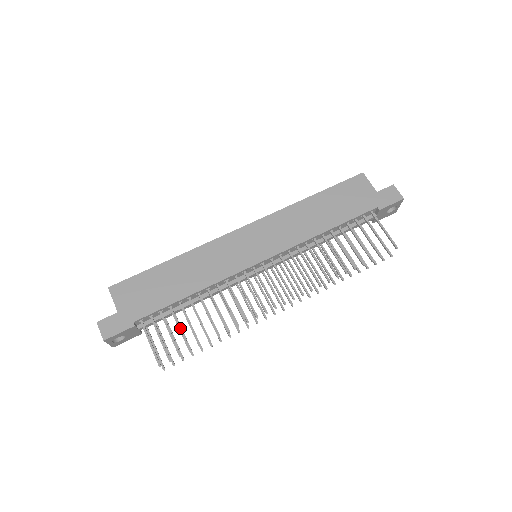
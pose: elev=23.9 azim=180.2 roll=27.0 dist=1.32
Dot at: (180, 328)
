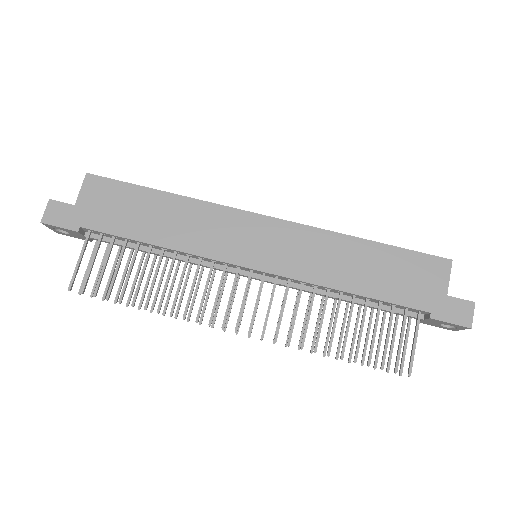
Dot at: (117, 269)
